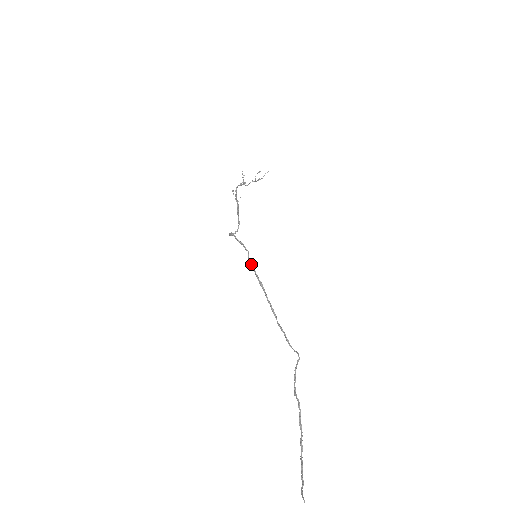
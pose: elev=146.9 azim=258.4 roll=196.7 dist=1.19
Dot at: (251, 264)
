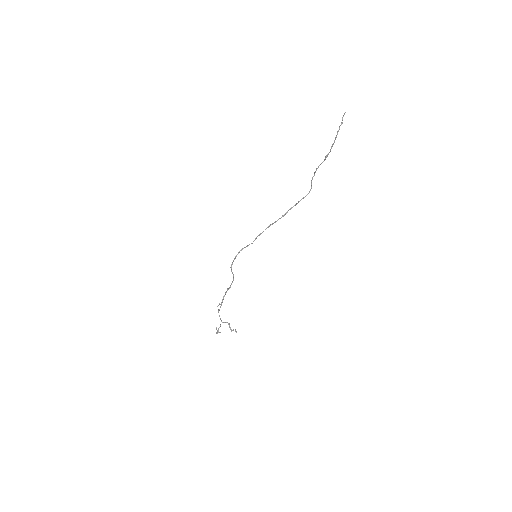
Dot at: occluded
